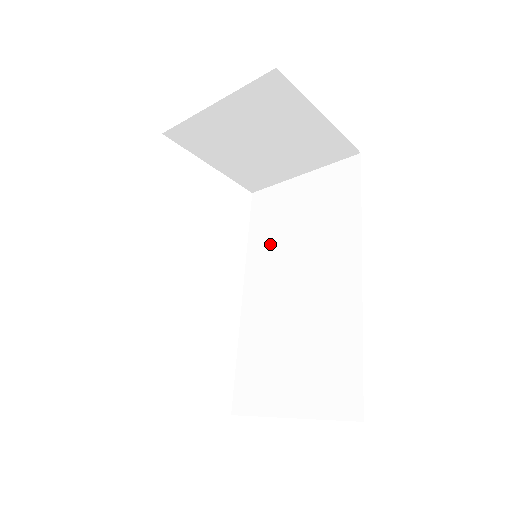
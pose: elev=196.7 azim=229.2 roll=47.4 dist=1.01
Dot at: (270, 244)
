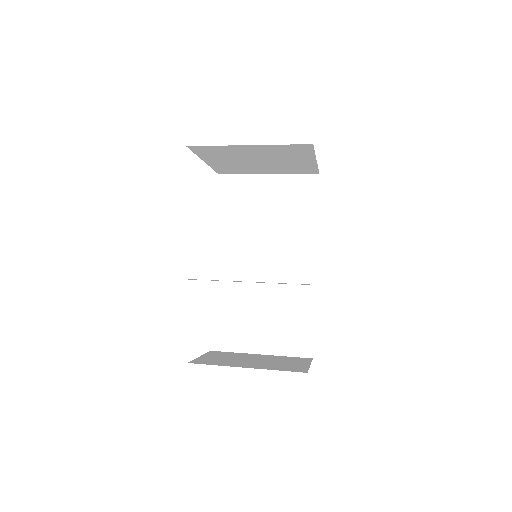
Dot at: (240, 227)
